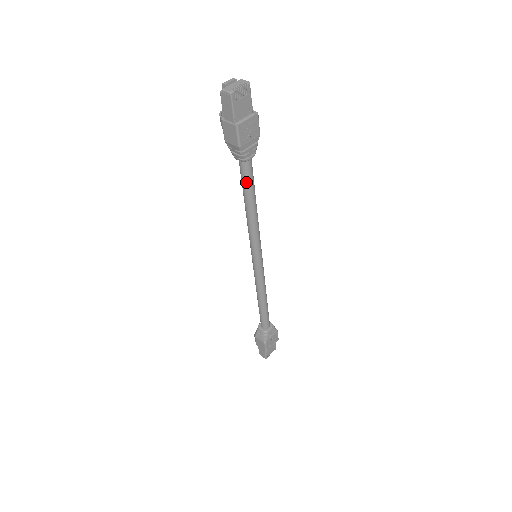
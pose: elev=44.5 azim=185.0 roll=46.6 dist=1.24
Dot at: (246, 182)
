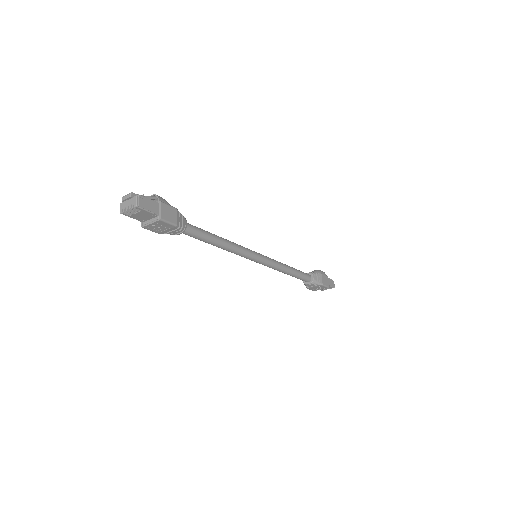
Dot at: (194, 237)
